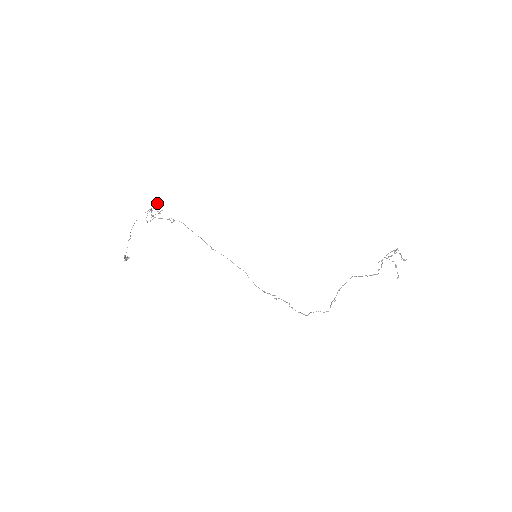
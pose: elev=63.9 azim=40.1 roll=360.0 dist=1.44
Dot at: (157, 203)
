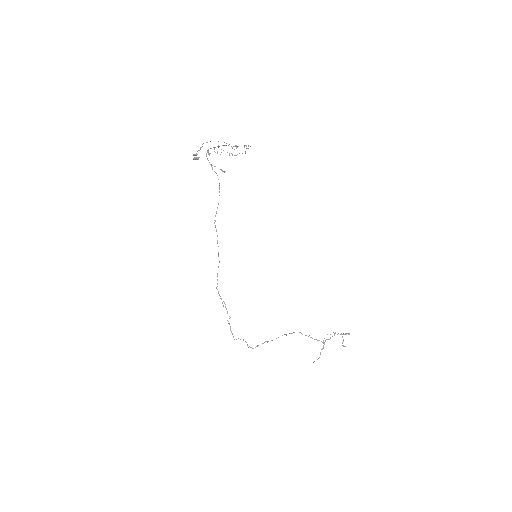
Dot at: occluded
